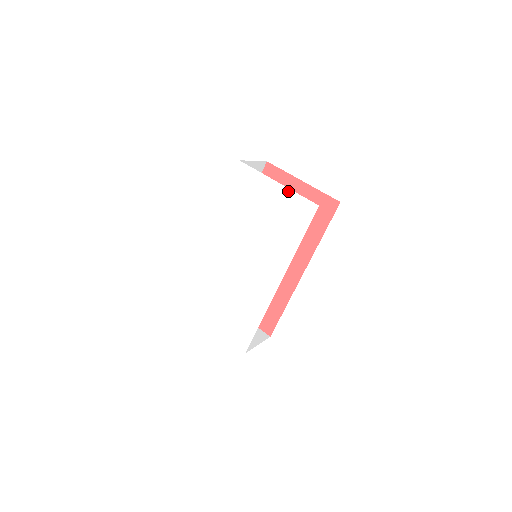
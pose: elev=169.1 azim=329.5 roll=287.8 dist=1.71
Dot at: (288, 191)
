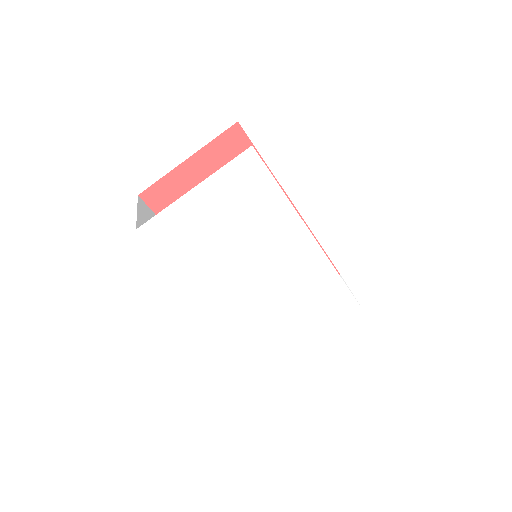
Dot at: (212, 179)
